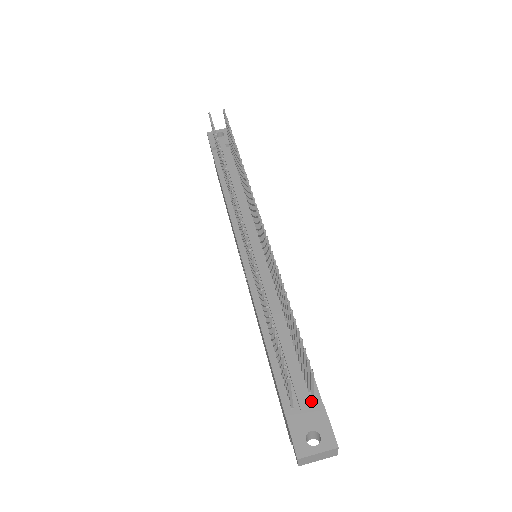
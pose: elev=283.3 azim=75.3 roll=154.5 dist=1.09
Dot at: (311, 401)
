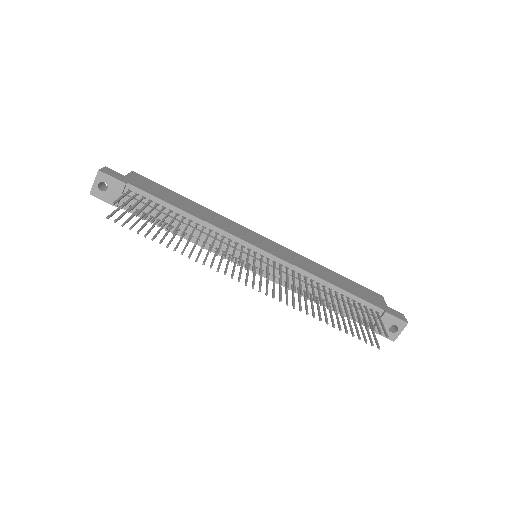
Dot at: (377, 314)
